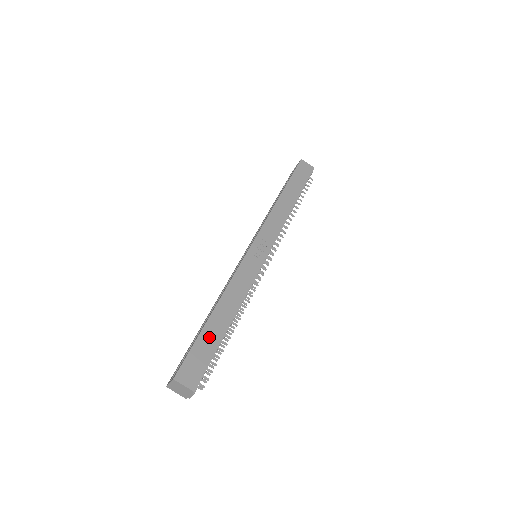
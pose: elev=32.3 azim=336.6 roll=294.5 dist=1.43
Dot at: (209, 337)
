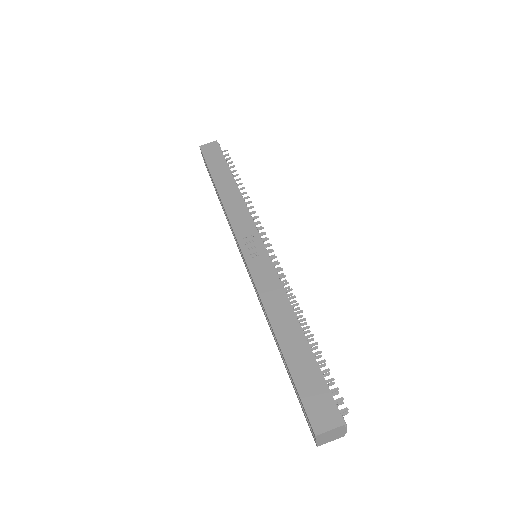
Dot at: (300, 364)
